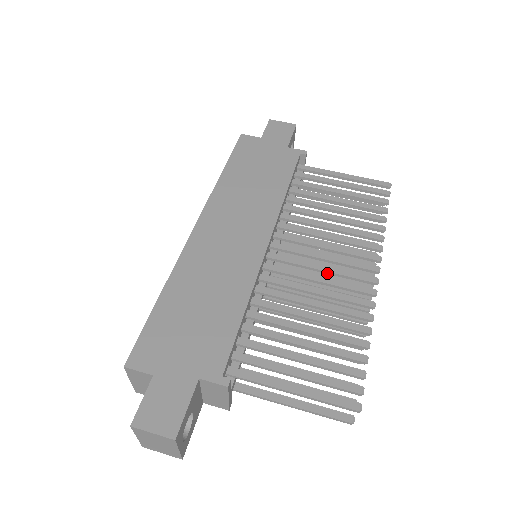
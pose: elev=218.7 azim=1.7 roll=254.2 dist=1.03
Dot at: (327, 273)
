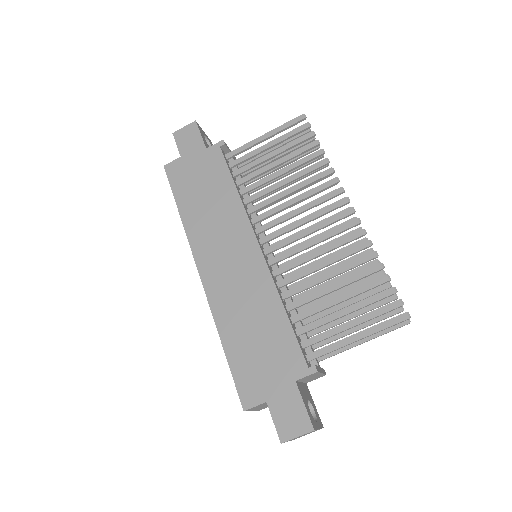
Dot at: occluded
